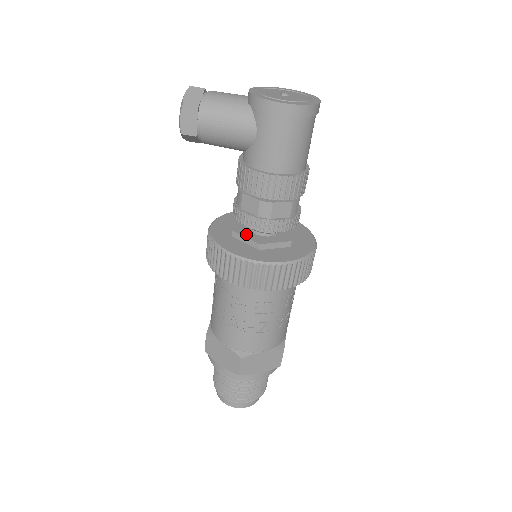
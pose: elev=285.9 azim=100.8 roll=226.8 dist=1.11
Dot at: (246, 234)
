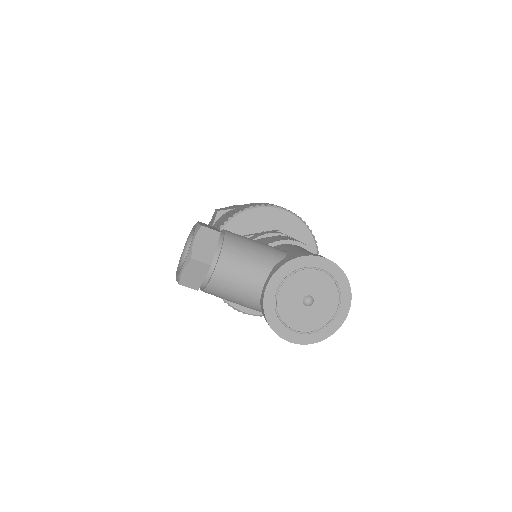
Dot at: occluded
